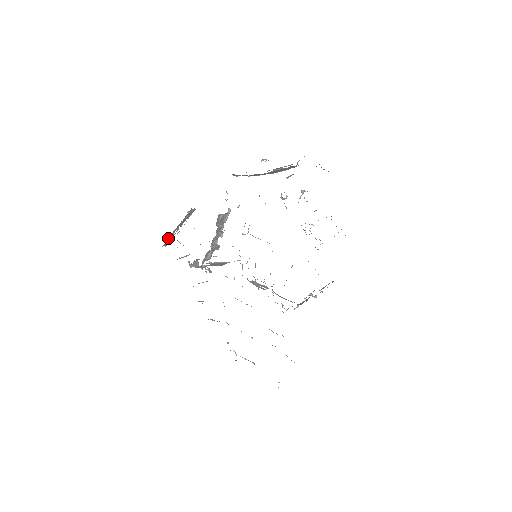
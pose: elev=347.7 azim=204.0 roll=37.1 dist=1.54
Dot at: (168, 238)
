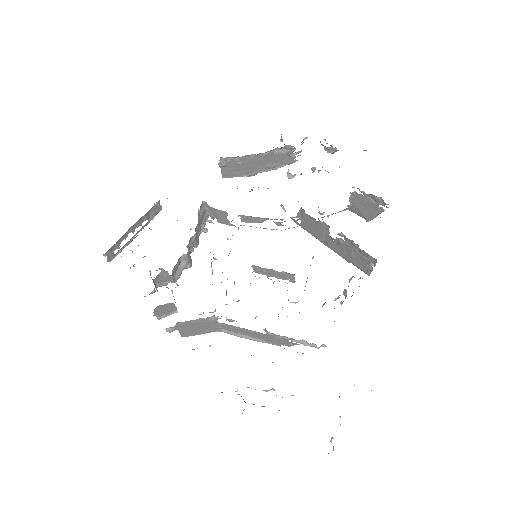
Dot at: occluded
